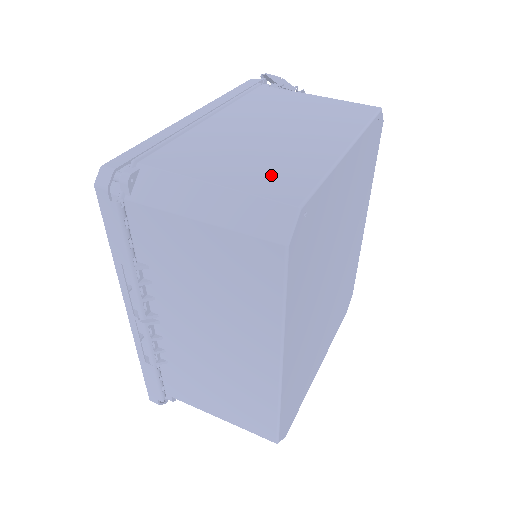
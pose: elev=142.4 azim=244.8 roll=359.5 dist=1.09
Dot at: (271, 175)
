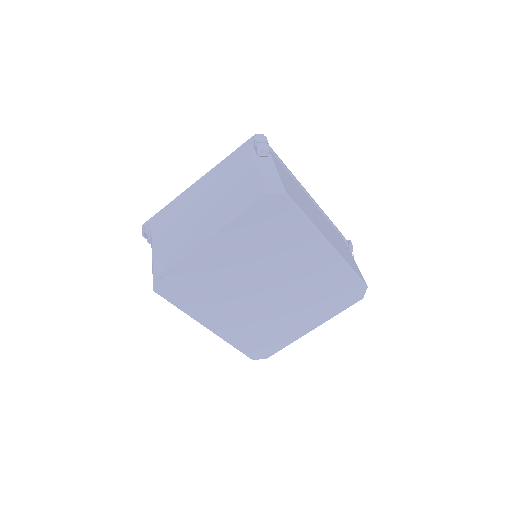
Dot at: (167, 250)
